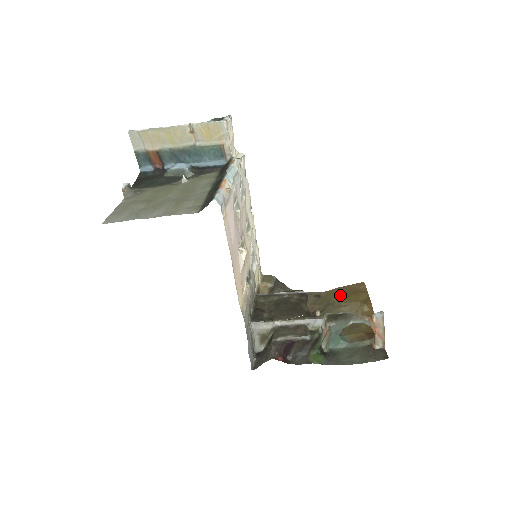
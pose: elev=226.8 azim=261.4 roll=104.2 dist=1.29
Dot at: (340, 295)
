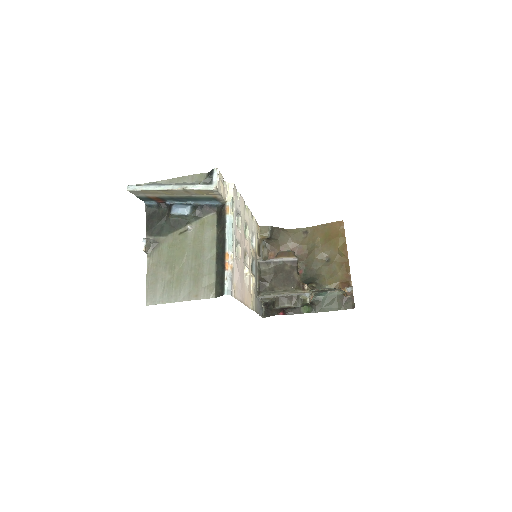
Dot at: (323, 236)
